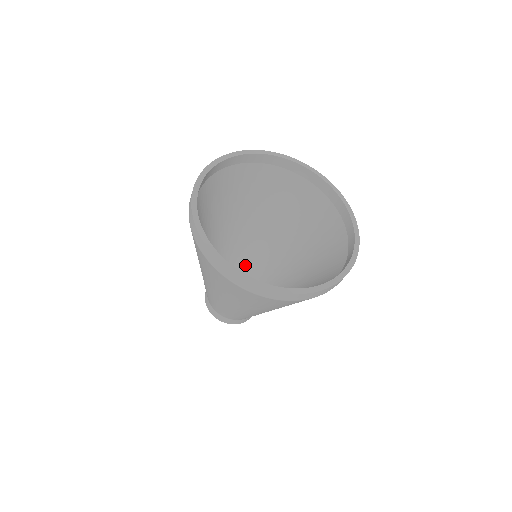
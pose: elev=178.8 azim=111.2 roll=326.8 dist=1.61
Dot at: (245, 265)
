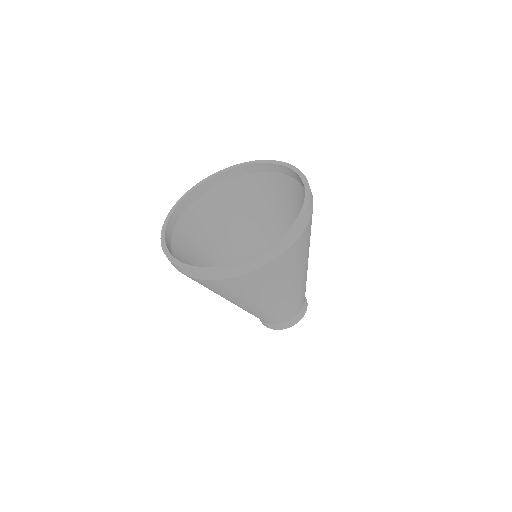
Dot at: occluded
